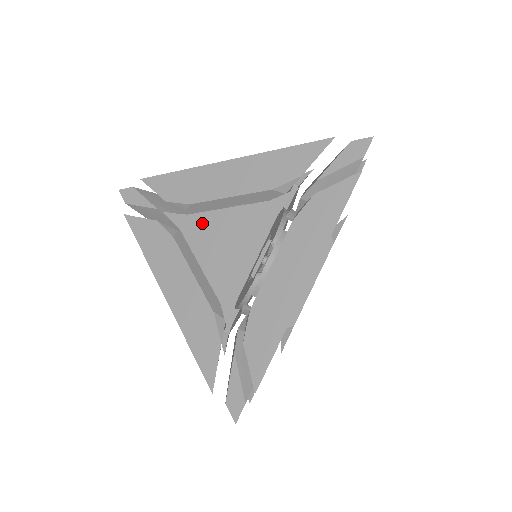
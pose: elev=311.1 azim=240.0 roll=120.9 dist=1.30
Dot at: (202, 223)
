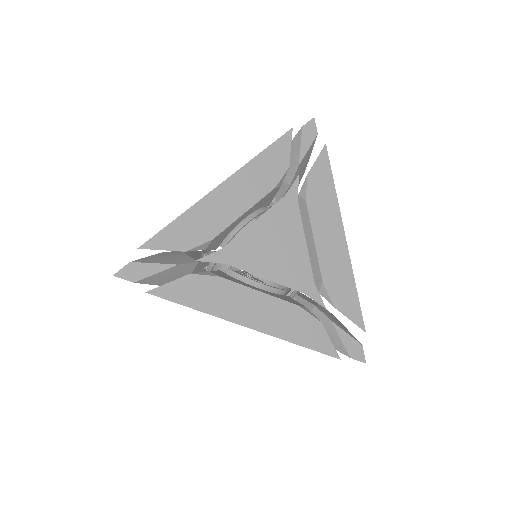
Dot at: (243, 246)
